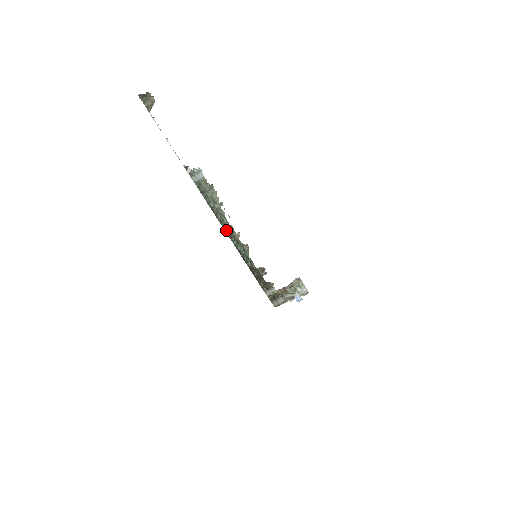
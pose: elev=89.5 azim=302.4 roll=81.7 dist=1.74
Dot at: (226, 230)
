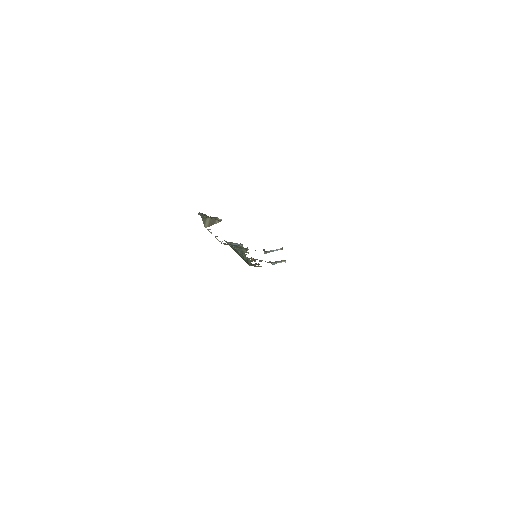
Dot at: (239, 254)
